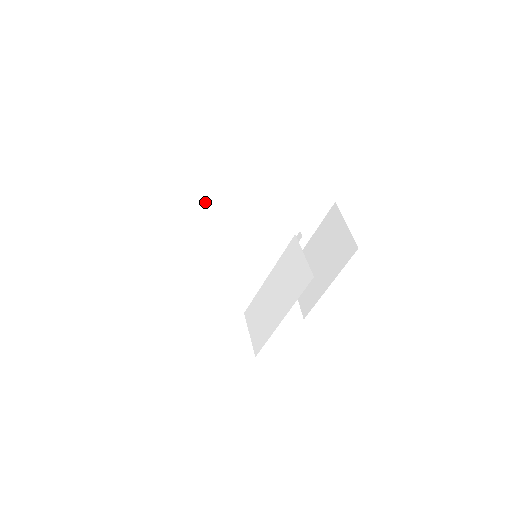
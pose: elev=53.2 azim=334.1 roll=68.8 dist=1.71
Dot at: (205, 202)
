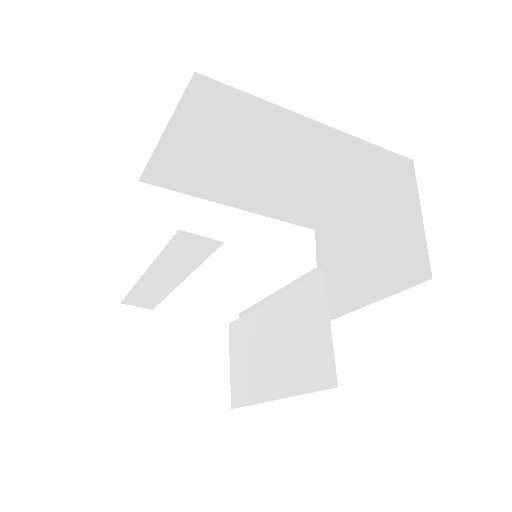
Dot at: (184, 138)
